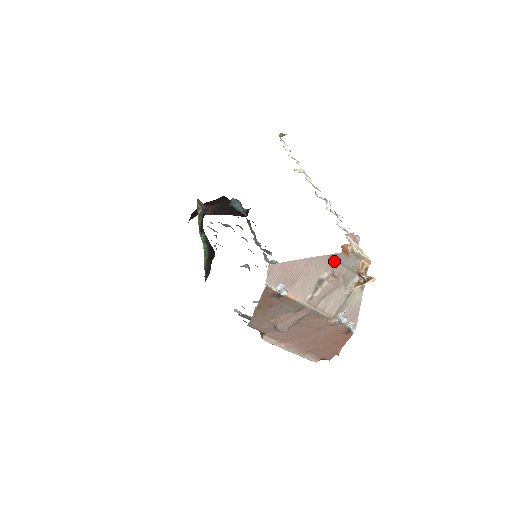
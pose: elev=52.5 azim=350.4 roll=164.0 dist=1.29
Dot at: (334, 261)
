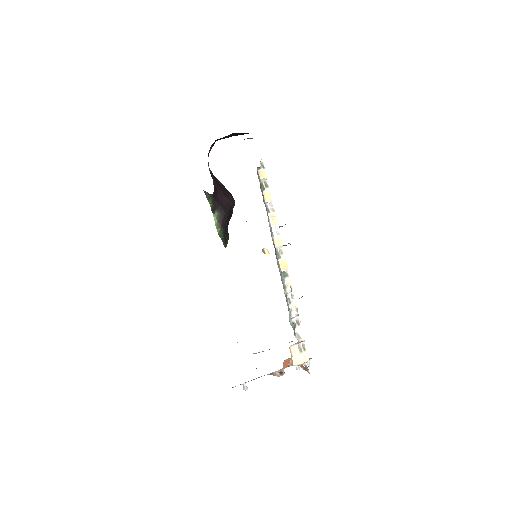
Dot at: (278, 370)
